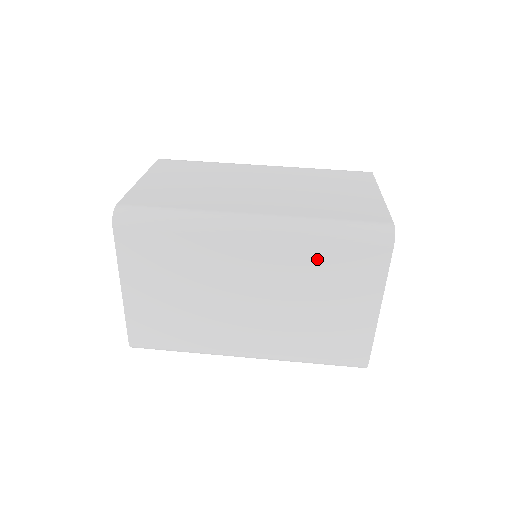
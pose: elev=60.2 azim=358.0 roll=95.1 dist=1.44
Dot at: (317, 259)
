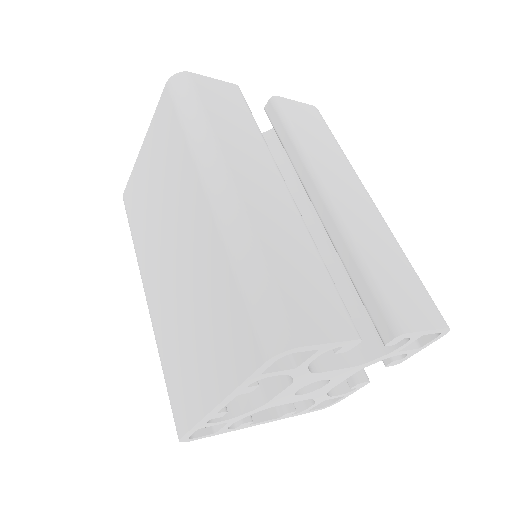
Dot at: occluded
